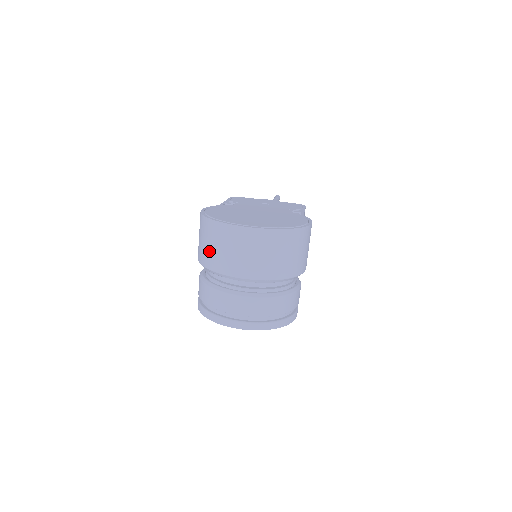
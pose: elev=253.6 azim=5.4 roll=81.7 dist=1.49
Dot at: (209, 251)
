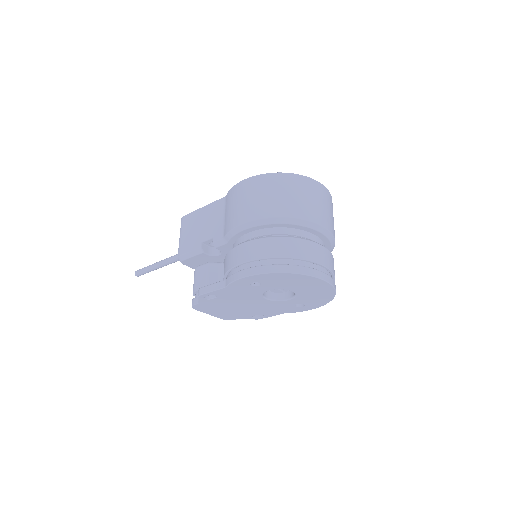
Dot at: (292, 201)
